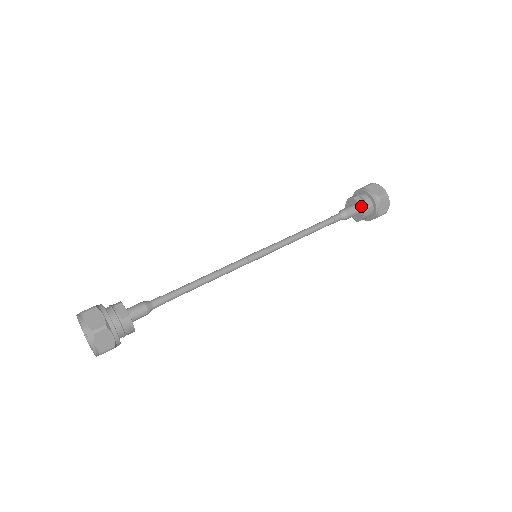
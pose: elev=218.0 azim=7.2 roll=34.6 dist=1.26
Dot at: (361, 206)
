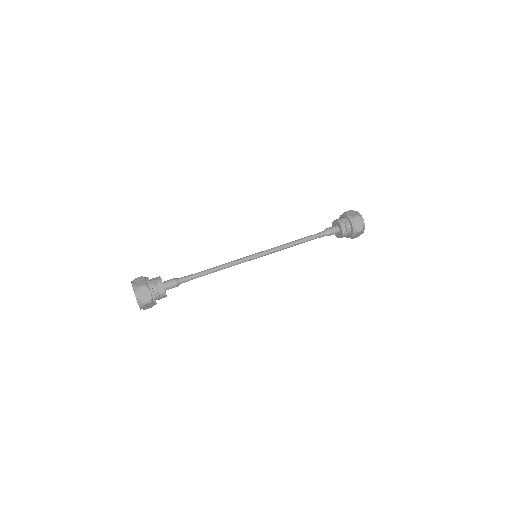
Dot at: (342, 233)
